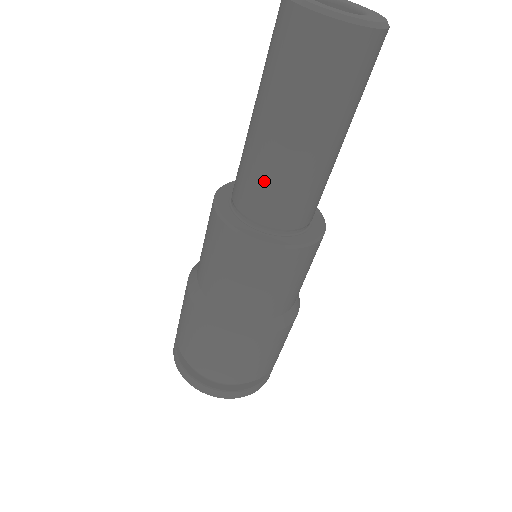
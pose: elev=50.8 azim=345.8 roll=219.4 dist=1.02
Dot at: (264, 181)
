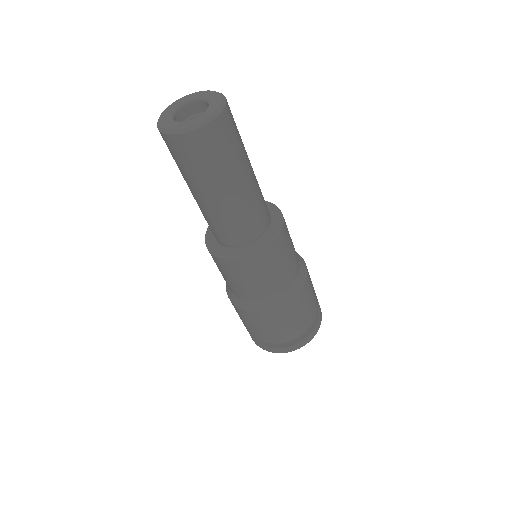
Dot at: (239, 220)
